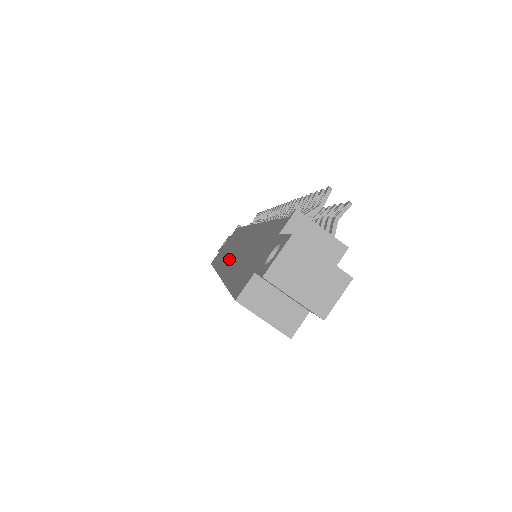
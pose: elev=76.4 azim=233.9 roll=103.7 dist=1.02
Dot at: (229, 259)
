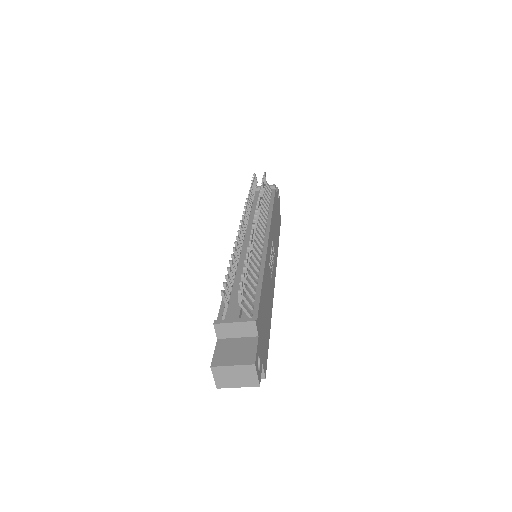
Dot at: occluded
